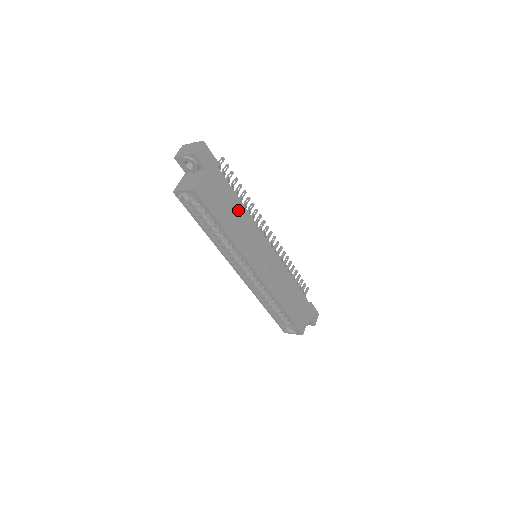
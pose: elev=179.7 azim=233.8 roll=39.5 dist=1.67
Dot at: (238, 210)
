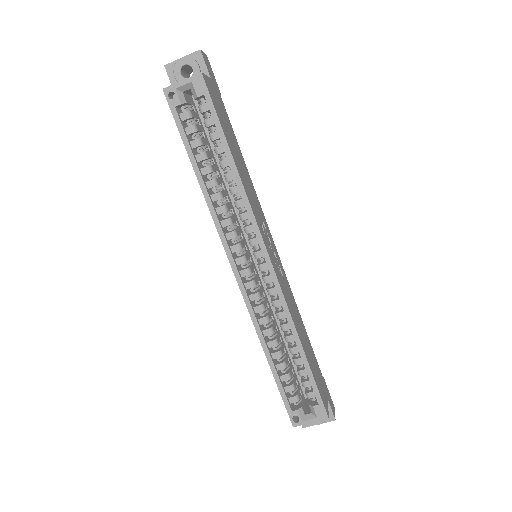
Dot at: (241, 161)
